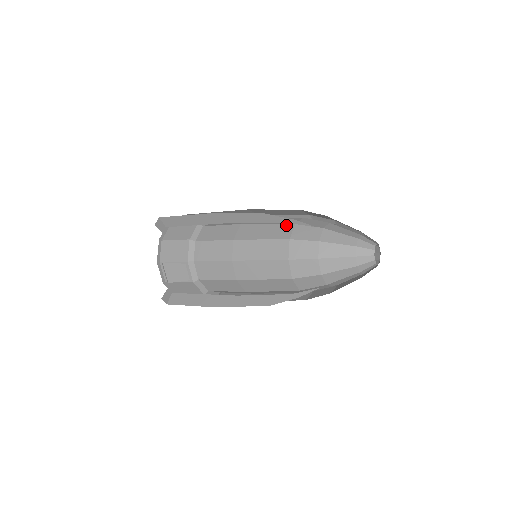
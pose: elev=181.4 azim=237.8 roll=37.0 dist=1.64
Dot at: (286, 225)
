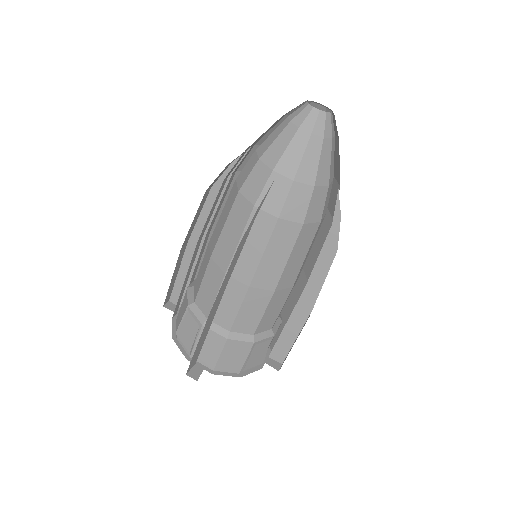
Dot at: occluded
